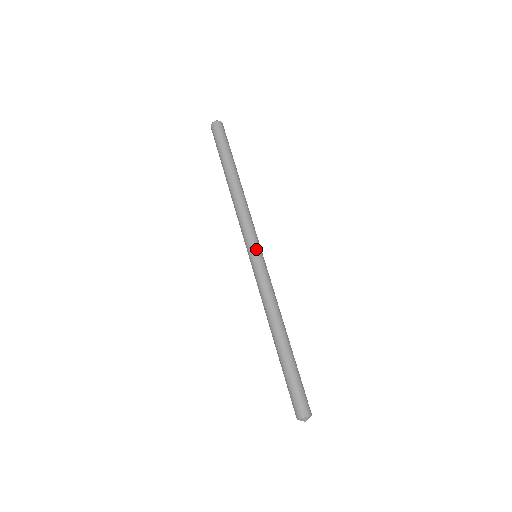
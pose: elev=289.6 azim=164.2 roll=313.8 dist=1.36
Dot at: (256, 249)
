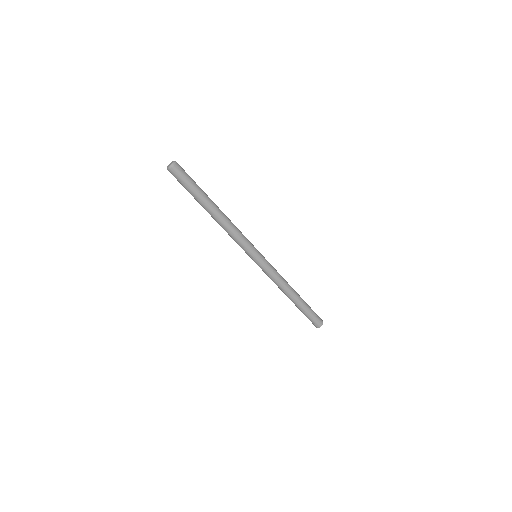
Dot at: (258, 252)
